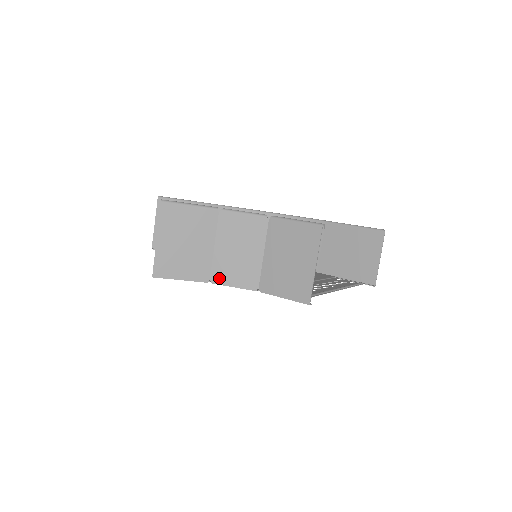
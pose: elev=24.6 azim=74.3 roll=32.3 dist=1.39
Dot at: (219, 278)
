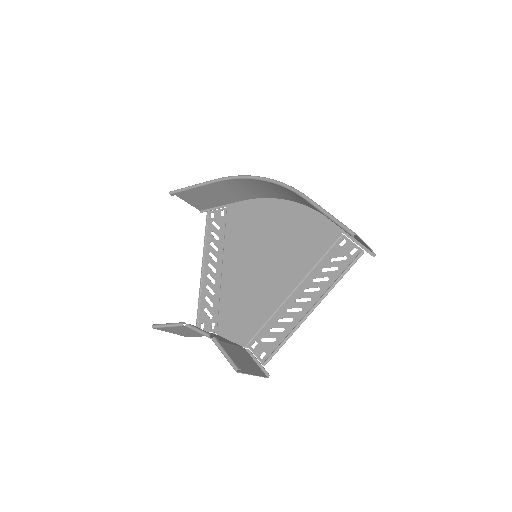
Dot at: occluded
